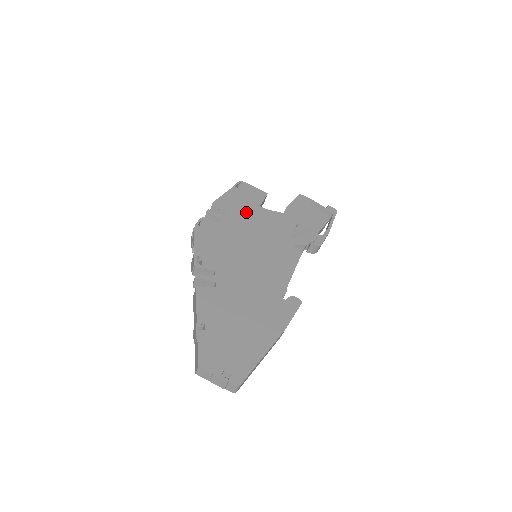
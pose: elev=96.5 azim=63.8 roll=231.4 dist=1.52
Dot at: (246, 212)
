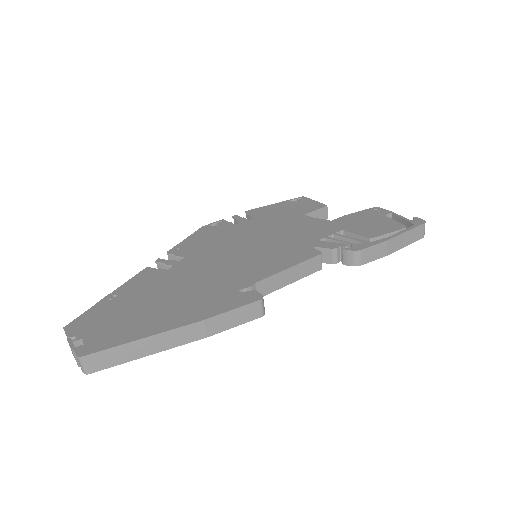
Dot at: (280, 218)
